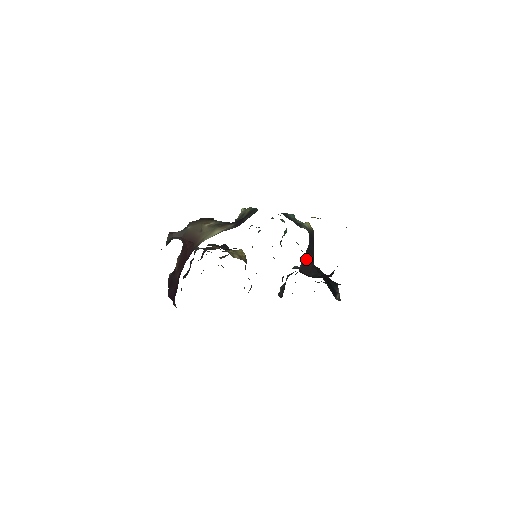
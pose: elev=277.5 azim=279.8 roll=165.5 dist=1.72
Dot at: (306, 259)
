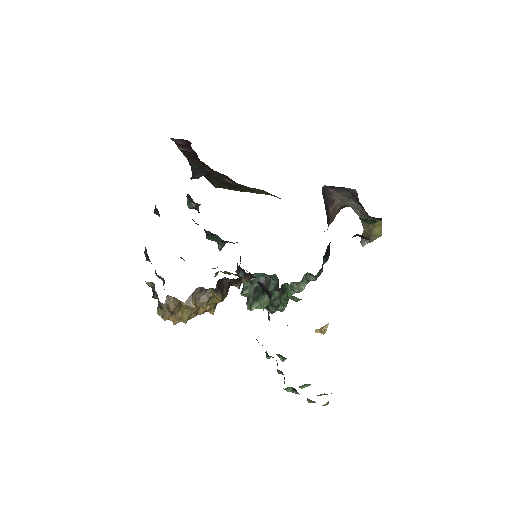
Dot at: (326, 214)
